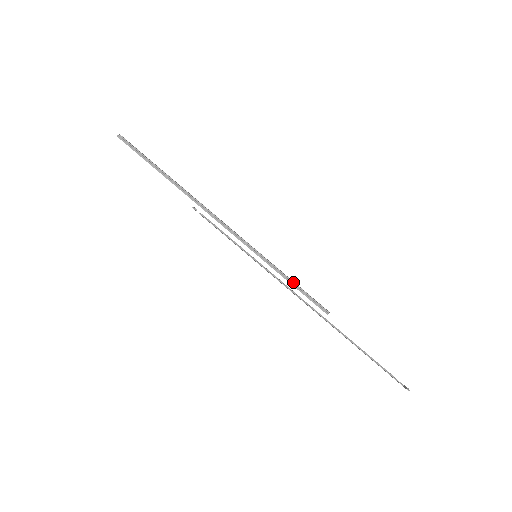
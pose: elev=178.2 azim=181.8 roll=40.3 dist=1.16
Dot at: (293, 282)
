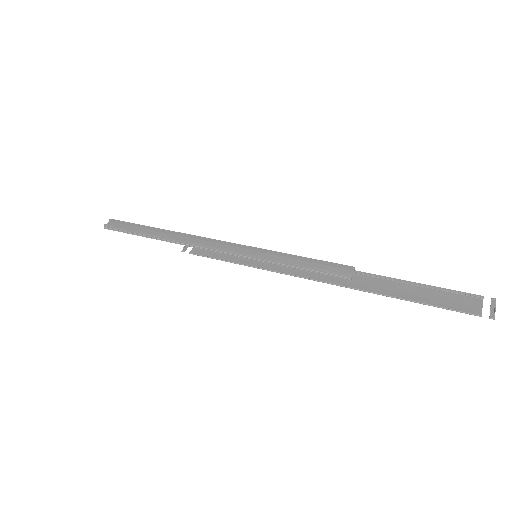
Dot at: (299, 265)
